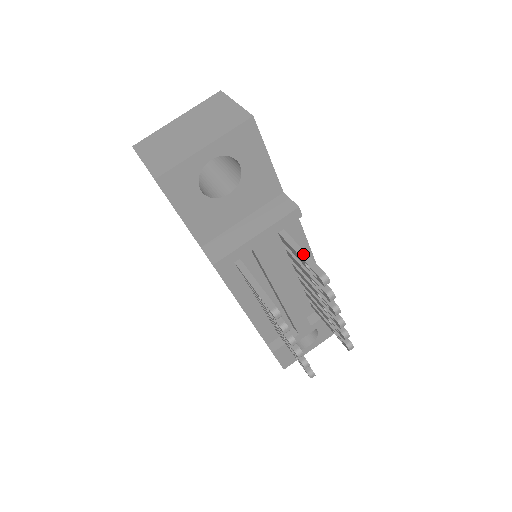
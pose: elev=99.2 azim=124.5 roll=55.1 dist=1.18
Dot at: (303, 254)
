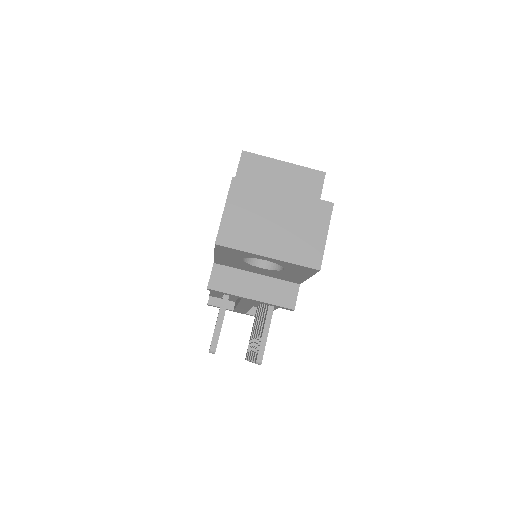
Dot at: (266, 332)
